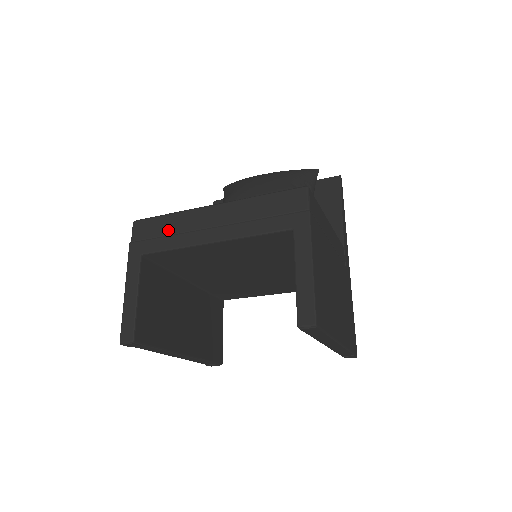
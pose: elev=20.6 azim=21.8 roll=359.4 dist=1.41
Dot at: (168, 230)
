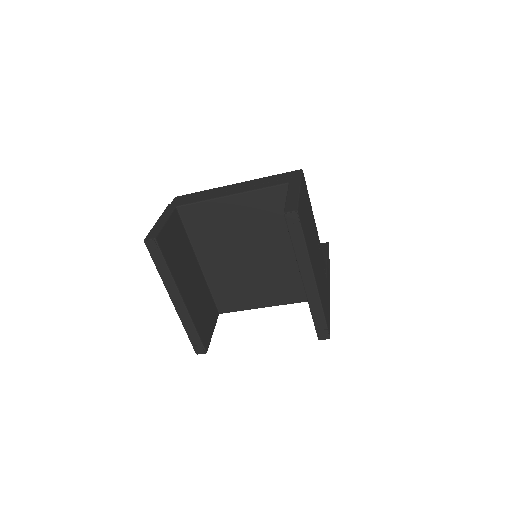
Dot at: (200, 196)
